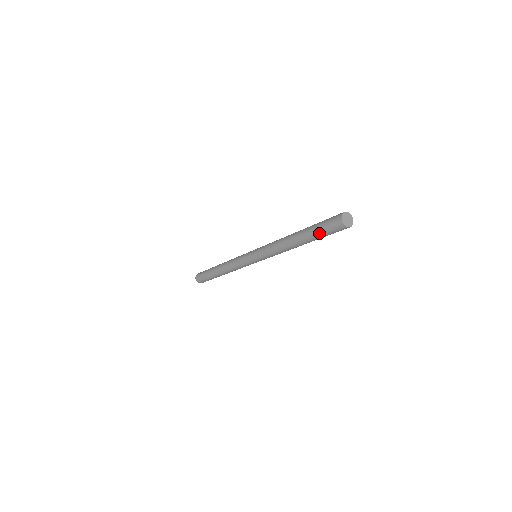
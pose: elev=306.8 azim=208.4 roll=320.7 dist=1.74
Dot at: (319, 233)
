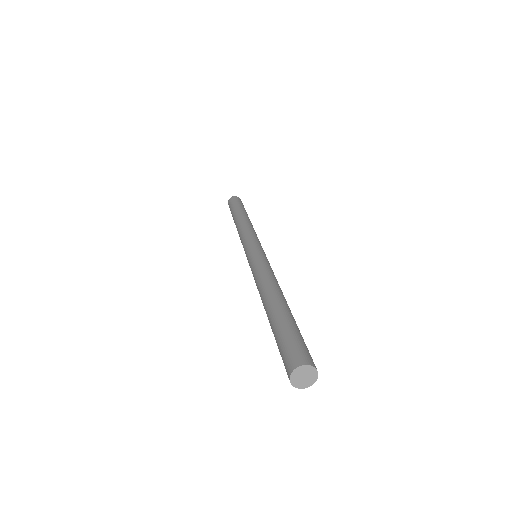
Dot at: (276, 339)
